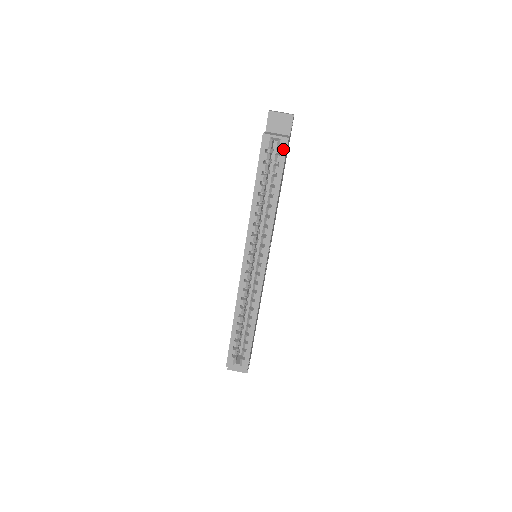
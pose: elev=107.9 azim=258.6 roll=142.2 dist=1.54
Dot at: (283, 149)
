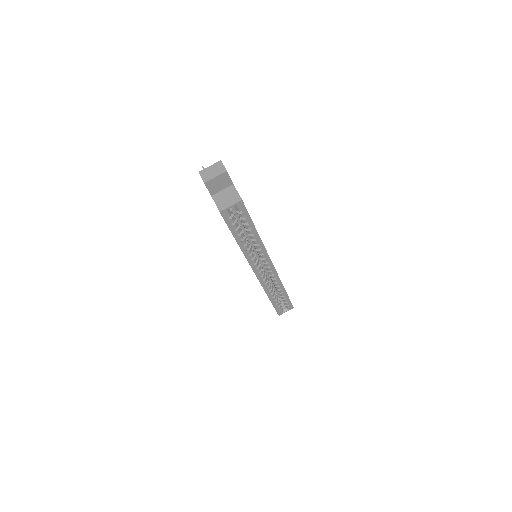
Dot at: (242, 208)
